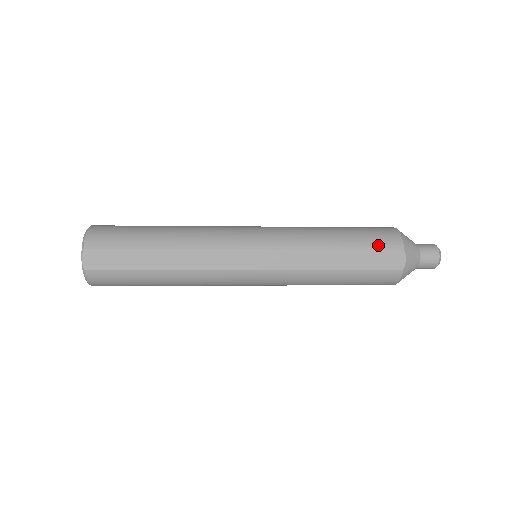
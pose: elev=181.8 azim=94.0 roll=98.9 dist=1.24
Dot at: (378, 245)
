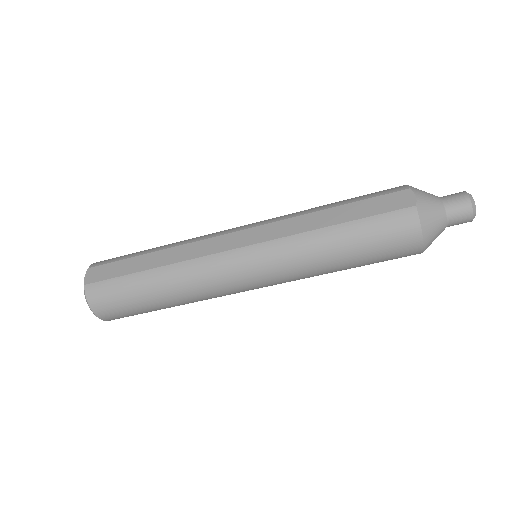
Dot at: (377, 194)
